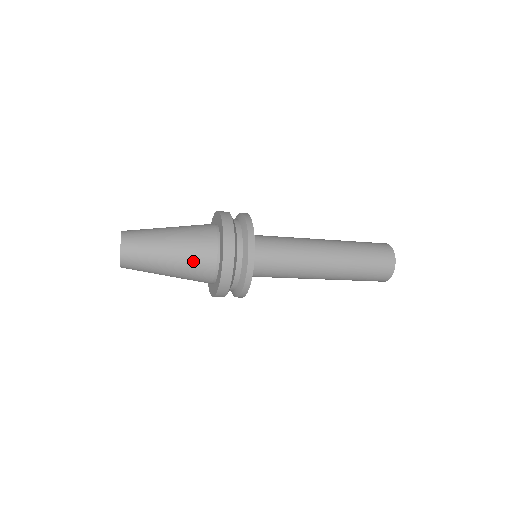
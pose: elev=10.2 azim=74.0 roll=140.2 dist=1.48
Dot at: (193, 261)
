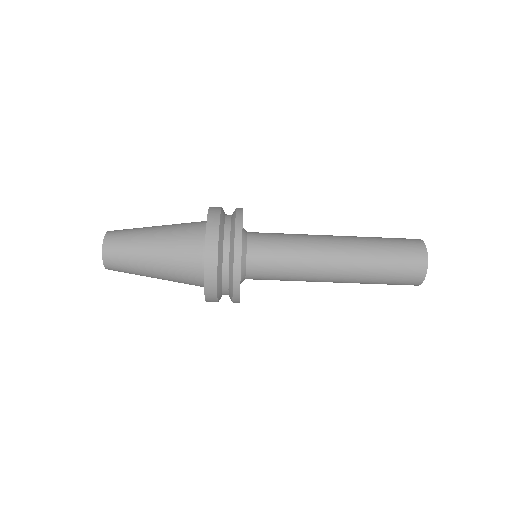
Dot at: (178, 243)
